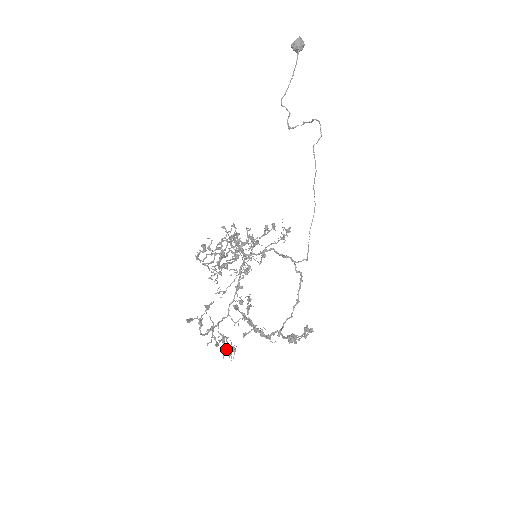
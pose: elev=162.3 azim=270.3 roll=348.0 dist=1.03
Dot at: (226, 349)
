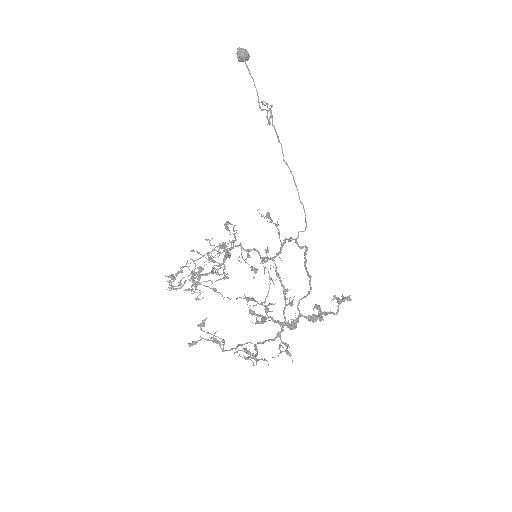
Dot at: (253, 356)
